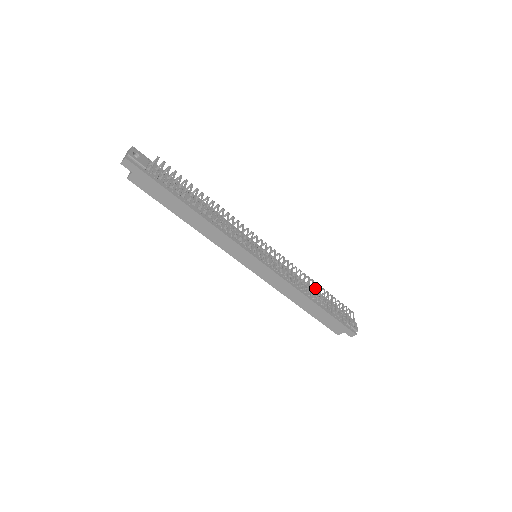
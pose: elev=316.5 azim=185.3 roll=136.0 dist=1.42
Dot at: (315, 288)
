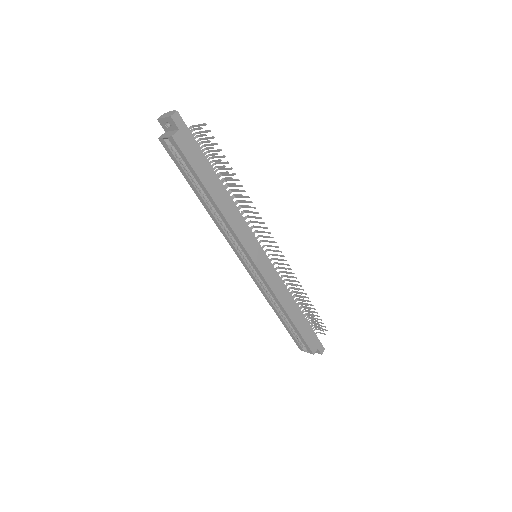
Dot at: occluded
